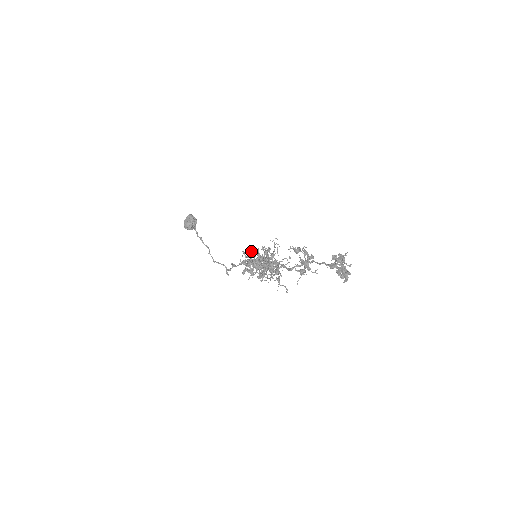
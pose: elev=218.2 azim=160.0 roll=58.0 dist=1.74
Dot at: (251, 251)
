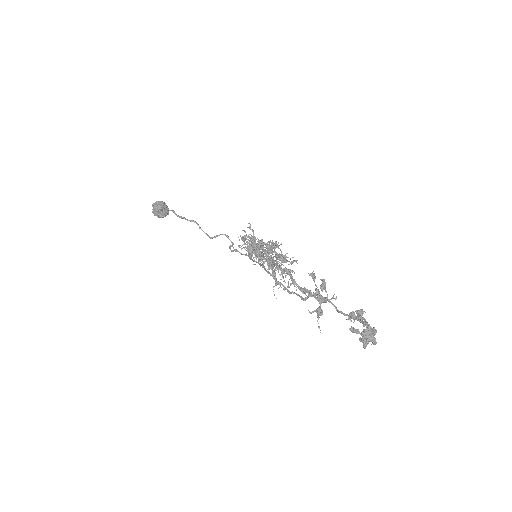
Dot at: occluded
